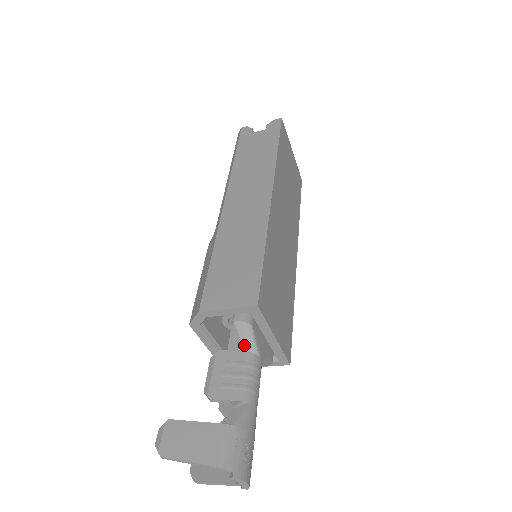
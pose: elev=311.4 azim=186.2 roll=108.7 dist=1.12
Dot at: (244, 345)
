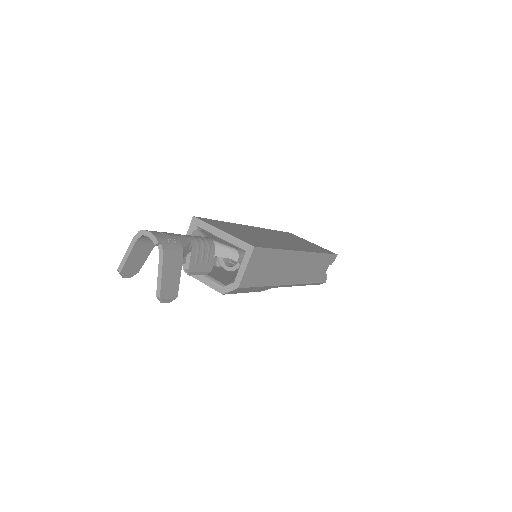
Dot at: occluded
